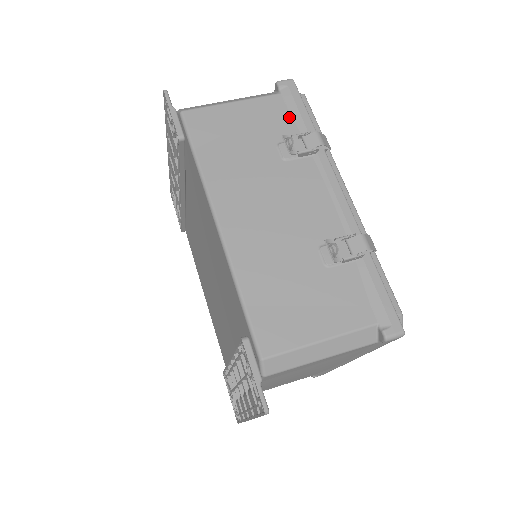
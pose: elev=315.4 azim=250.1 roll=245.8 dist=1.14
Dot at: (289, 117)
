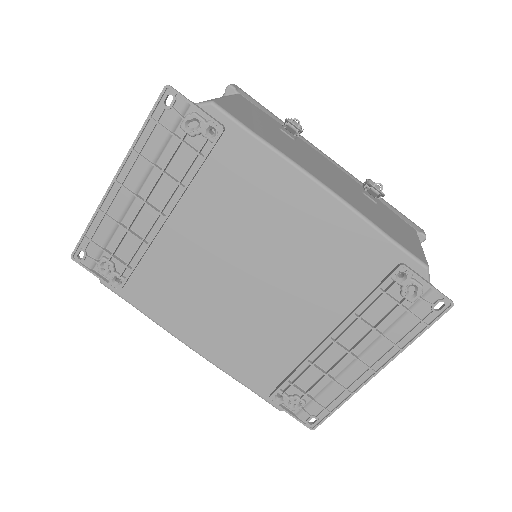
Dot at: (262, 111)
